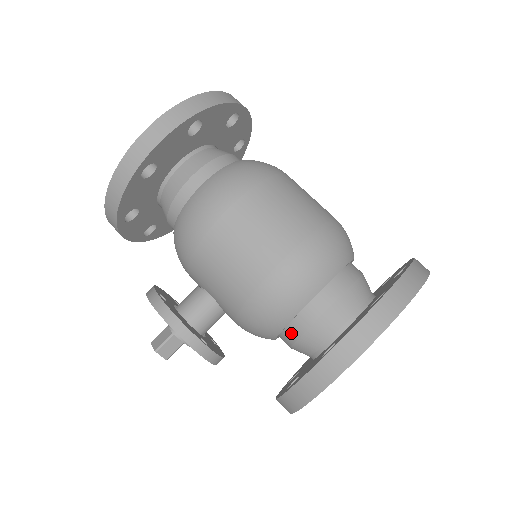
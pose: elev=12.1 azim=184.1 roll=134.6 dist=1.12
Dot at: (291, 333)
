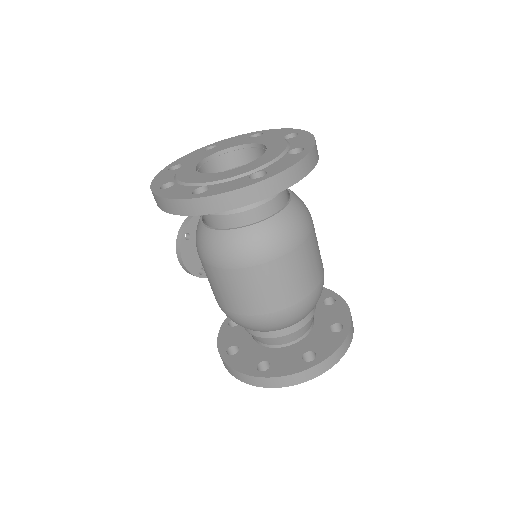
Dot at: occluded
